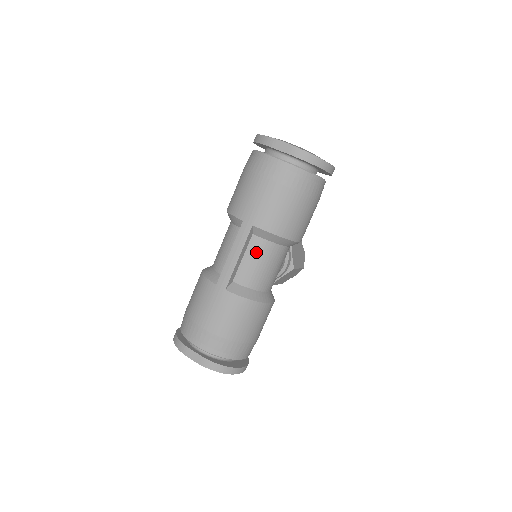
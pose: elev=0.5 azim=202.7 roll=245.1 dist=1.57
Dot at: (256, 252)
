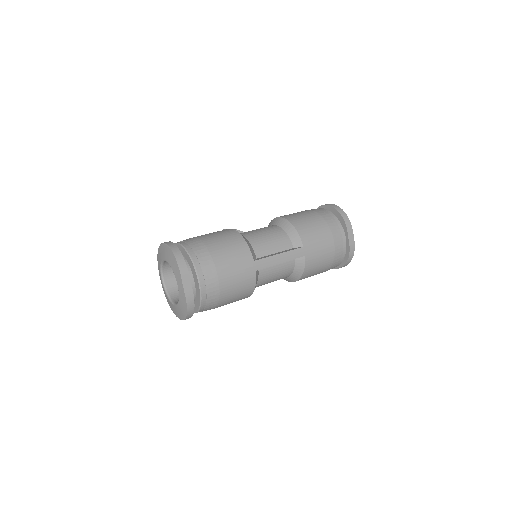
Dot at: (285, 268)
